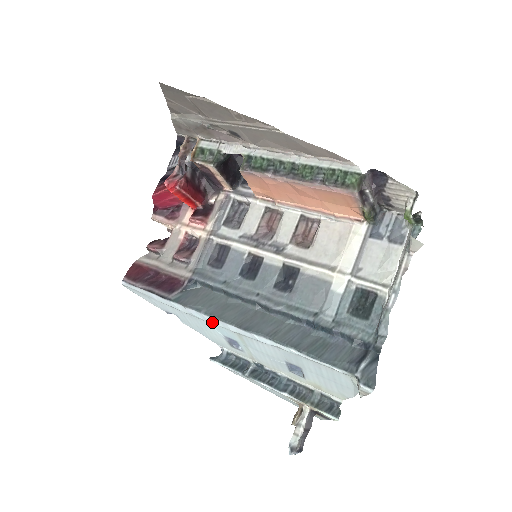
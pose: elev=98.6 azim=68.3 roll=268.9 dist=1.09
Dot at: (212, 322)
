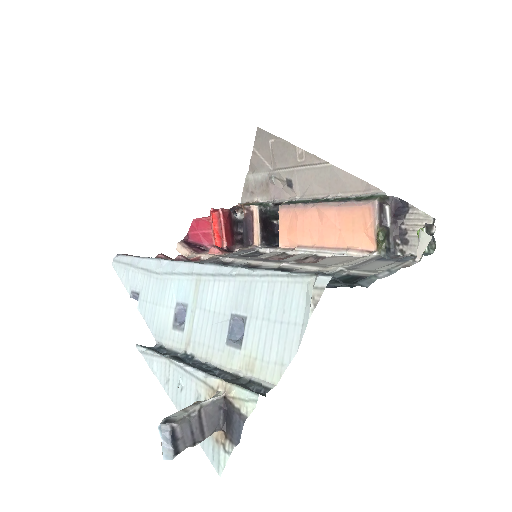
Dot at: (179, 269)
